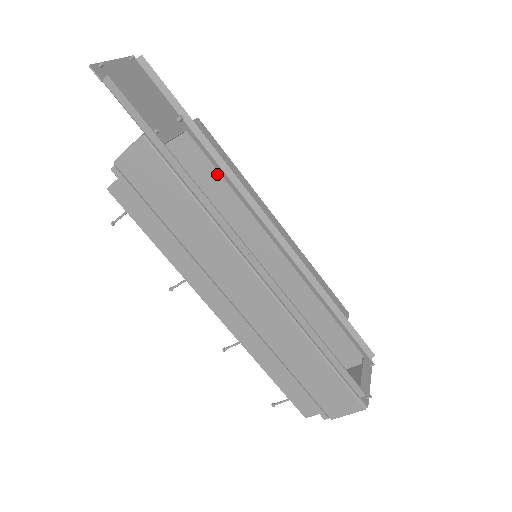
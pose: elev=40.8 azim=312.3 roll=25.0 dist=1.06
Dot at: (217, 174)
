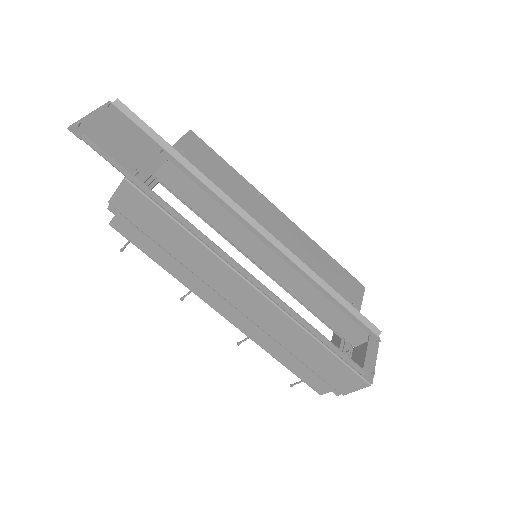
Dot at: occluded
